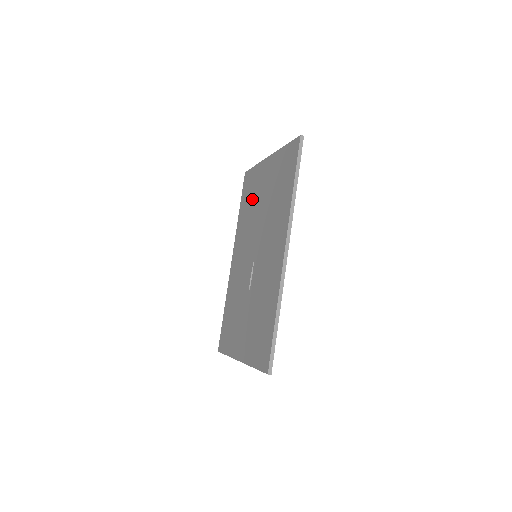
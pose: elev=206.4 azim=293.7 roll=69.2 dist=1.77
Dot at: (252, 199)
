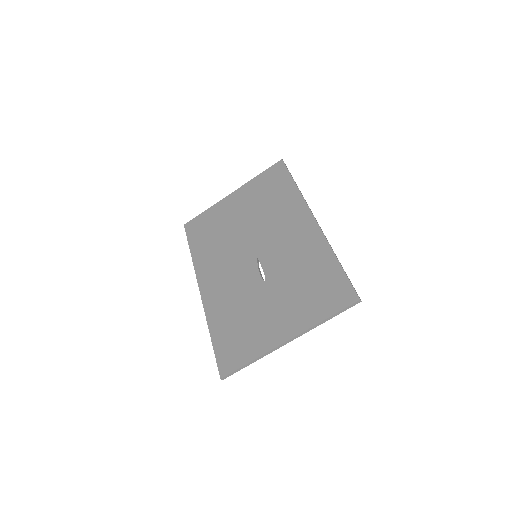
Dot at: (217, 229)
